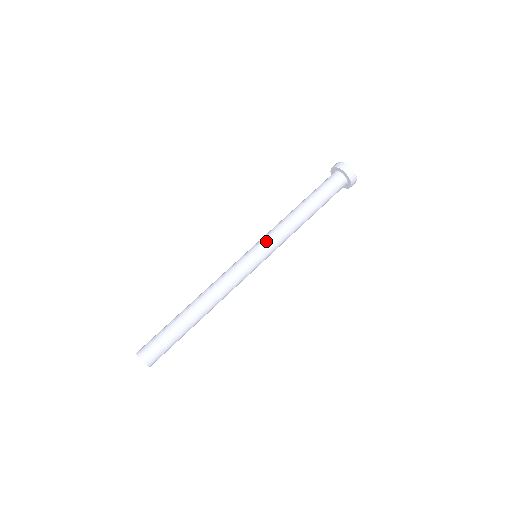
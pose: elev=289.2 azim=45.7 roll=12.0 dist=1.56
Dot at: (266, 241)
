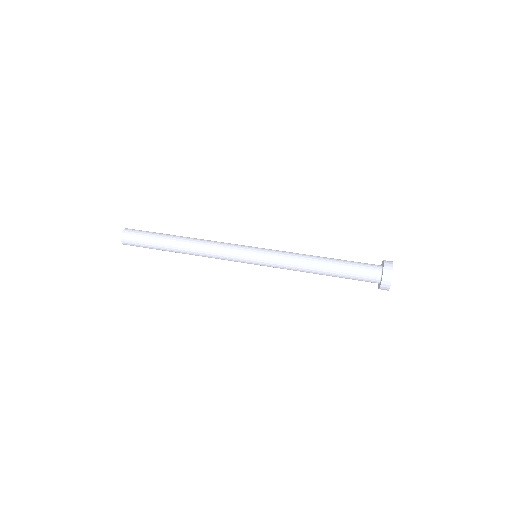
Dot at: (271, 251)
